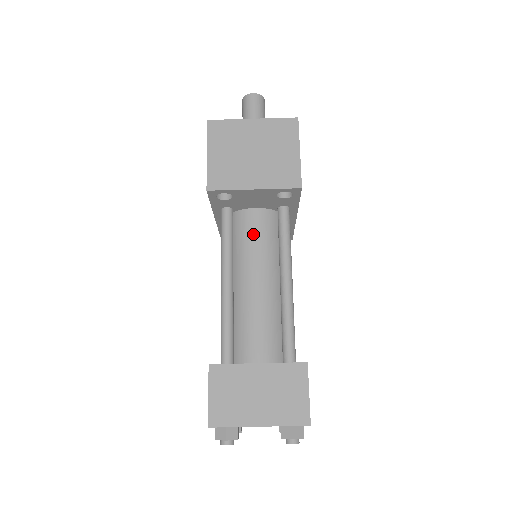
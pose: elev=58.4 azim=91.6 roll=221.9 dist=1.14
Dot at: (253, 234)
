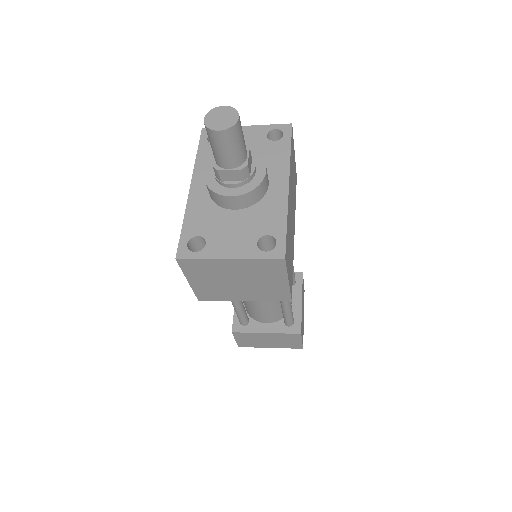
Dot at: occluded
